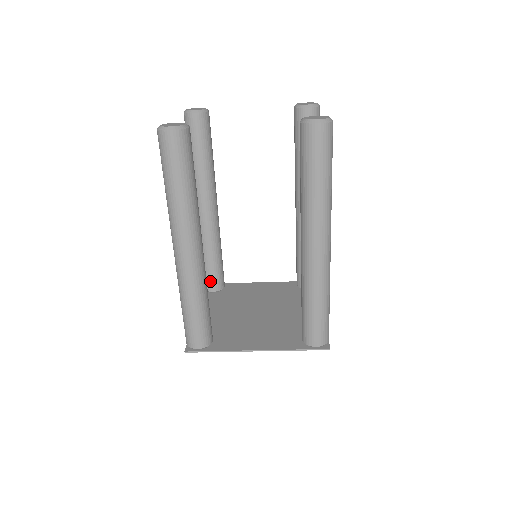
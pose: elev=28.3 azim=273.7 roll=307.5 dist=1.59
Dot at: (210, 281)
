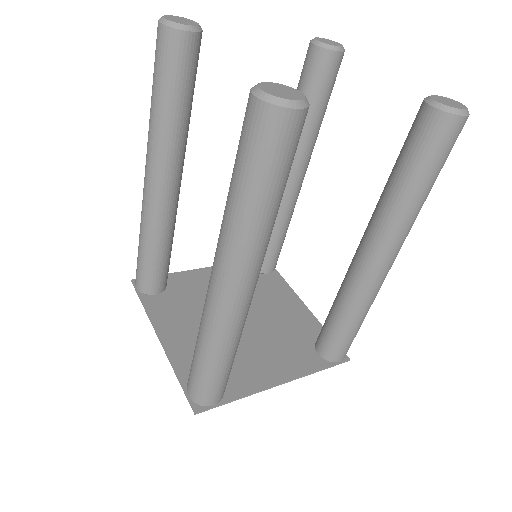
Dot at: (155, 282)
